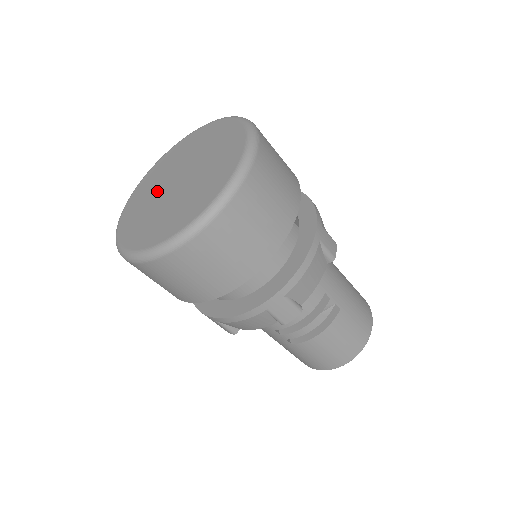
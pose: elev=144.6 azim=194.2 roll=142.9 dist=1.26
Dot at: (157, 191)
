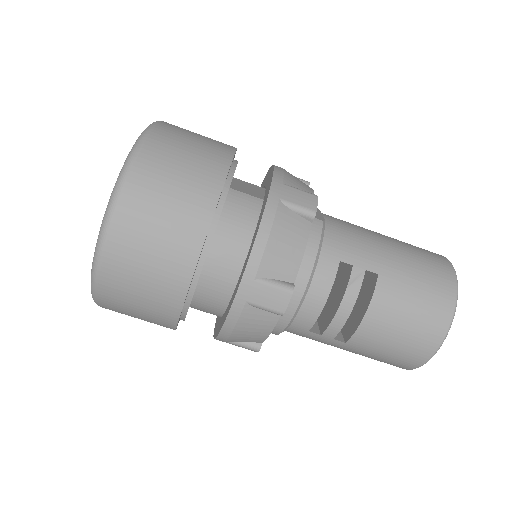
Dot at: occluded
